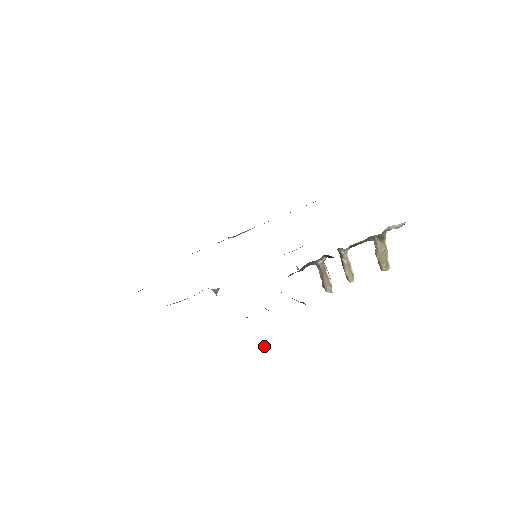
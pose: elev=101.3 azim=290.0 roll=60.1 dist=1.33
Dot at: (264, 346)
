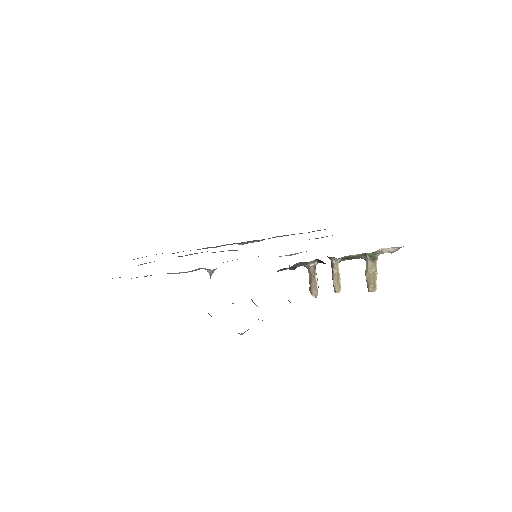
Dot at: (243, 333)
